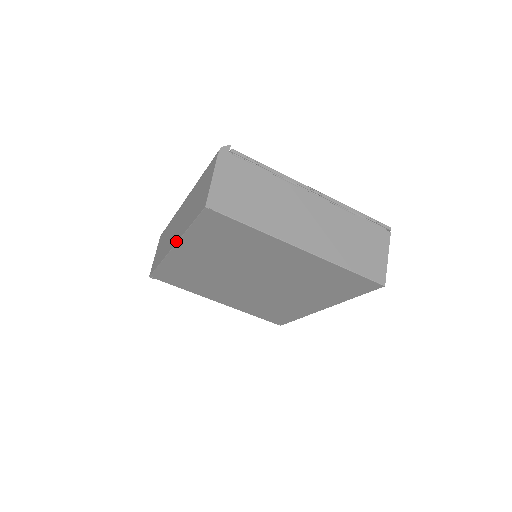
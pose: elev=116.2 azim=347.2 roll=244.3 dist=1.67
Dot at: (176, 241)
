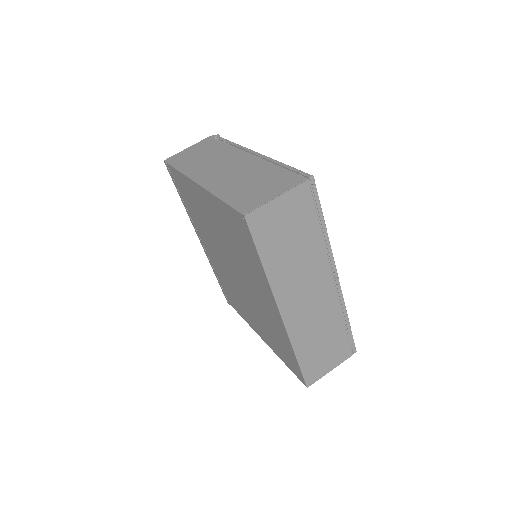
Dot at: occluded
